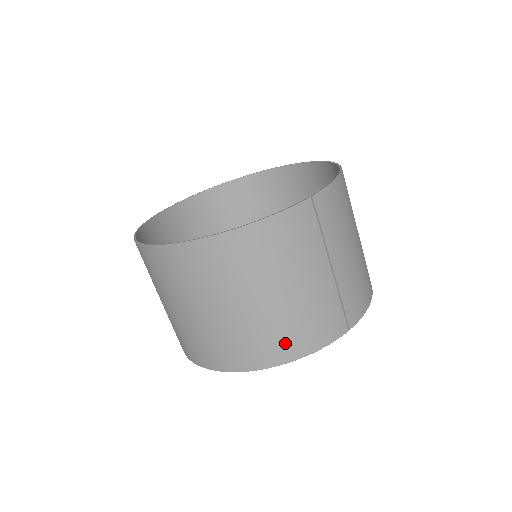
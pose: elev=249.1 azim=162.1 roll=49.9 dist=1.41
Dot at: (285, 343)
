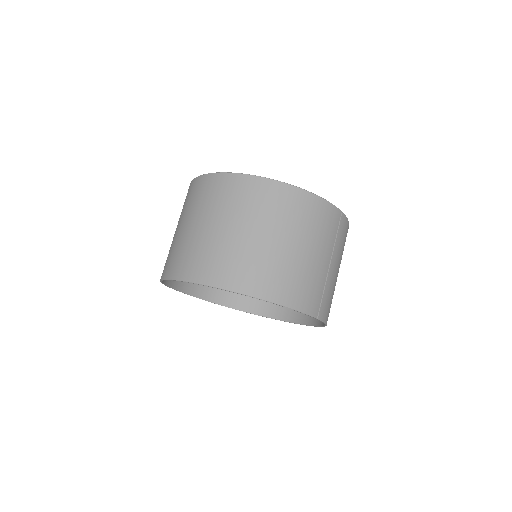
Dot at: (282, 286)
